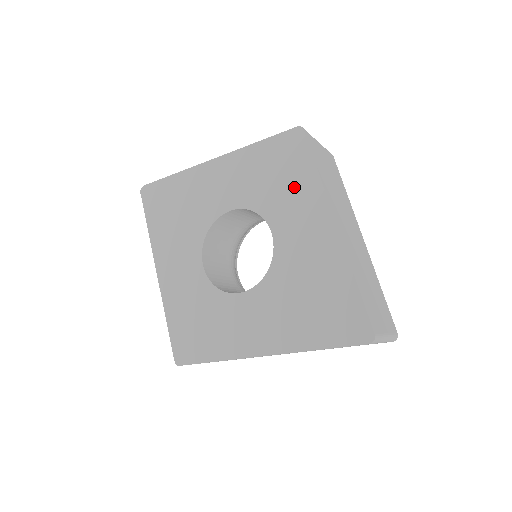
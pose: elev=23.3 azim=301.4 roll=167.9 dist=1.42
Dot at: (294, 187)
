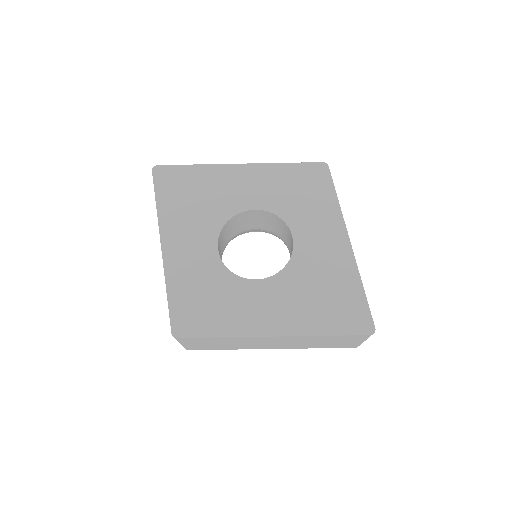
Dot at: (317, 206)
